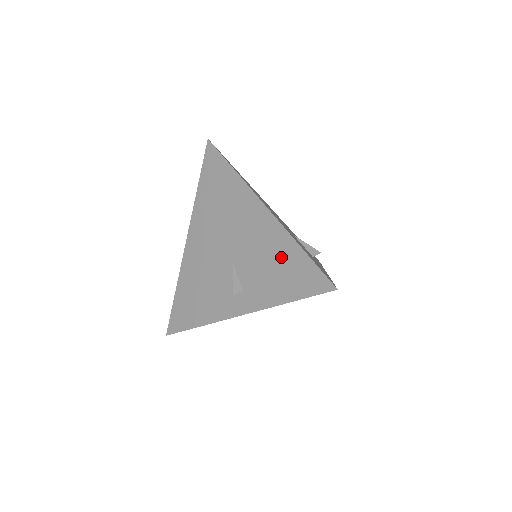
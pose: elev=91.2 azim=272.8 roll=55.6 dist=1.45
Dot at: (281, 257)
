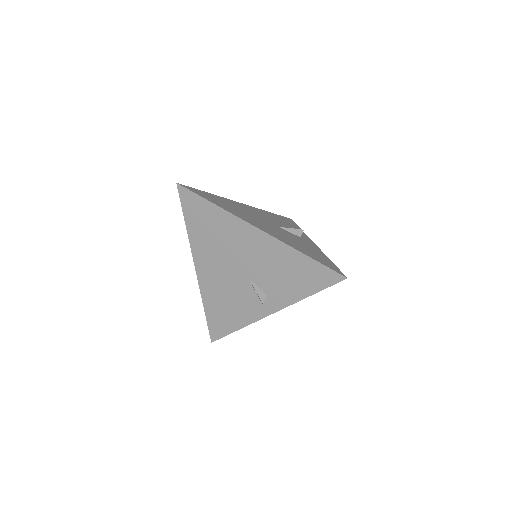
Dot at: (291, 265)
